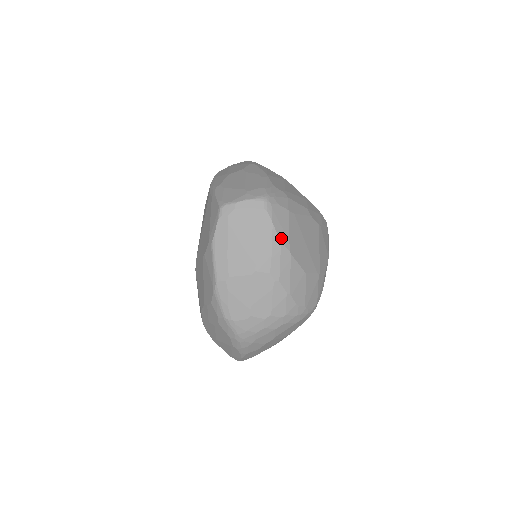
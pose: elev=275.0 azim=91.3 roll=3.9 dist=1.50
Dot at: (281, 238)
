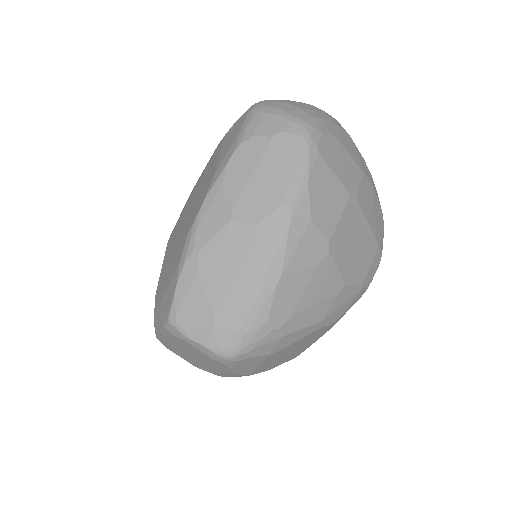
Dot at: (240, 373)
